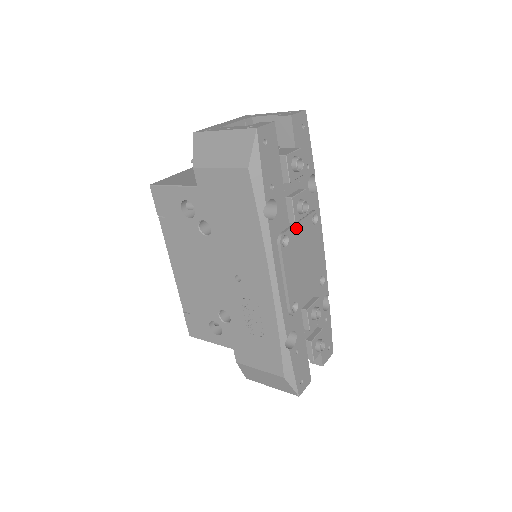
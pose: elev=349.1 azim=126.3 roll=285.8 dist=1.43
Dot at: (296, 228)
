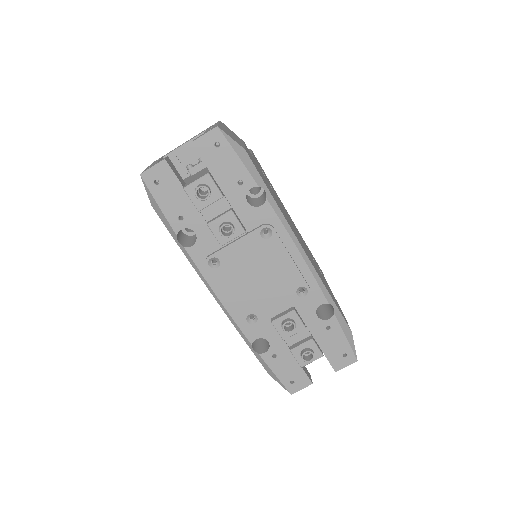
Dot at: (231, 248)
